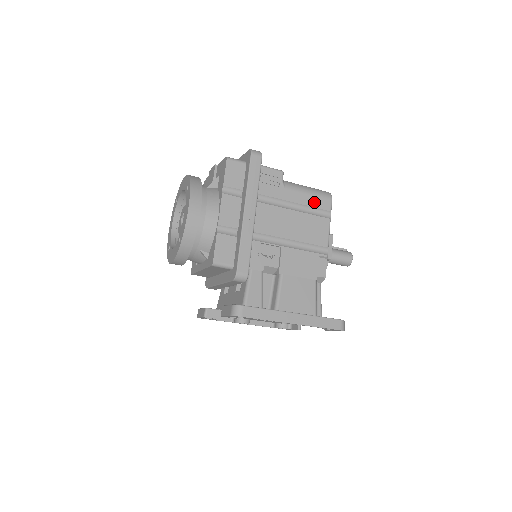
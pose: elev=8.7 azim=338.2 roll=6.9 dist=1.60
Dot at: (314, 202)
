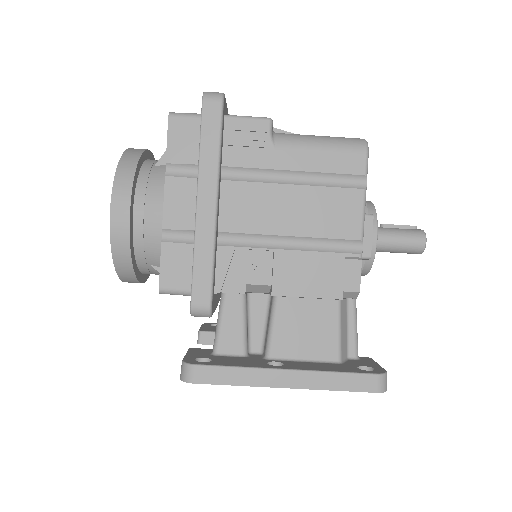
Dot at: (332, 164)
